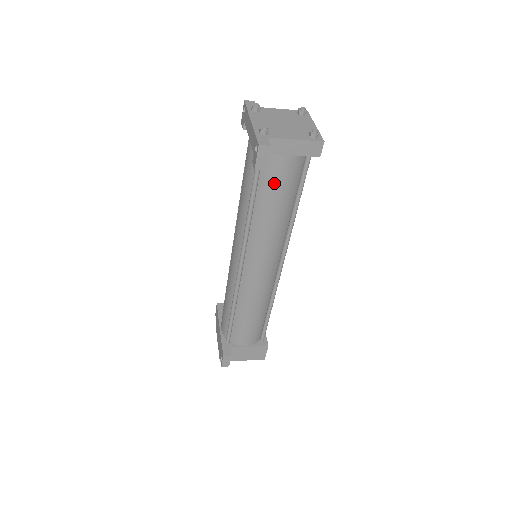
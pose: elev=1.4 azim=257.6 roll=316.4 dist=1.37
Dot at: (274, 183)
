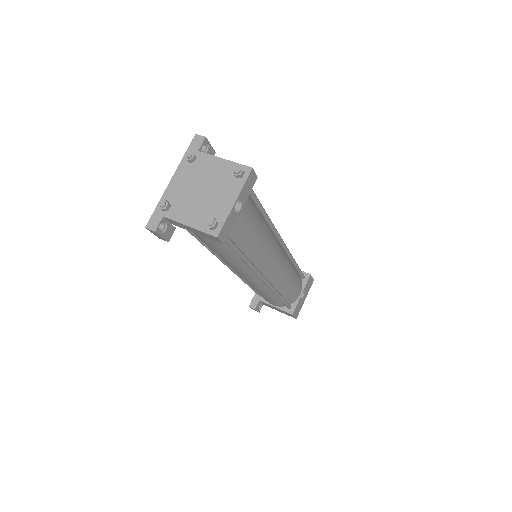
Dot at: (202, 240)
